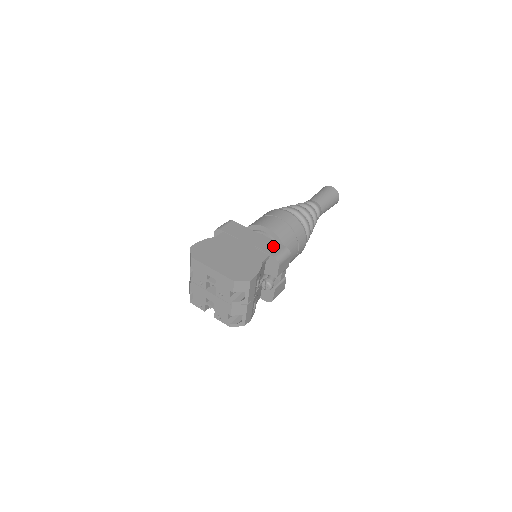
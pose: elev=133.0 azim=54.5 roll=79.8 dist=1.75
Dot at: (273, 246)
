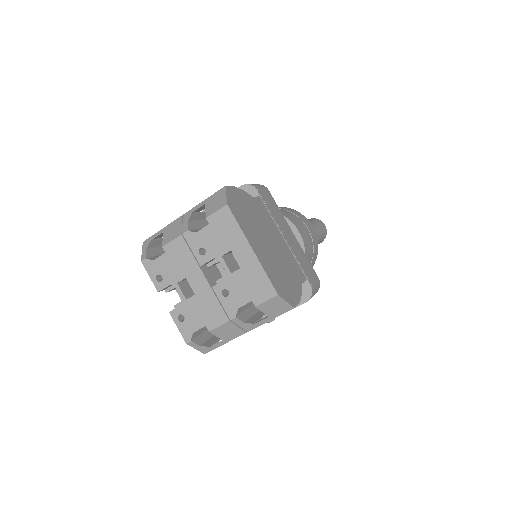
Dot at: (309, 267)
